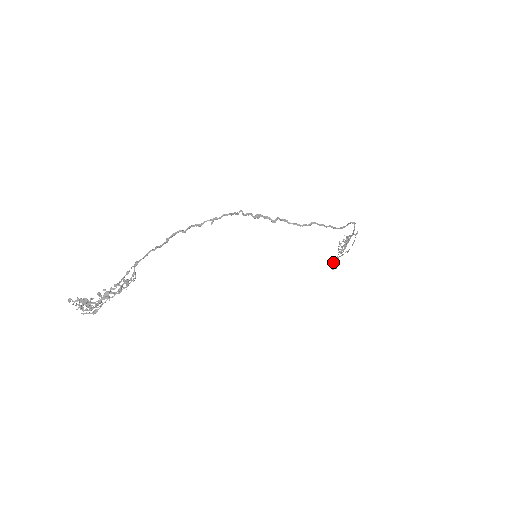
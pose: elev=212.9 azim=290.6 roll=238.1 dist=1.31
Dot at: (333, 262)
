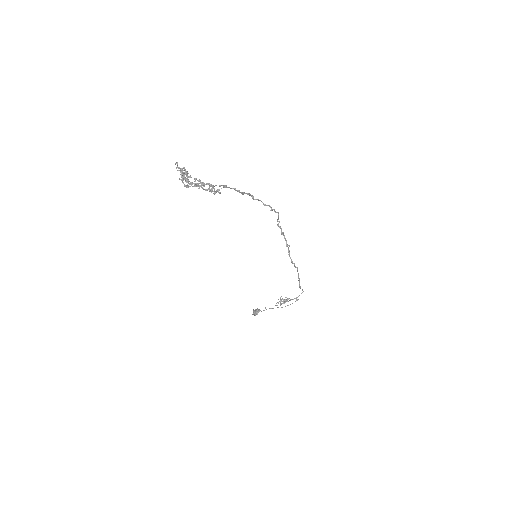
Dot at: (258, 310)
